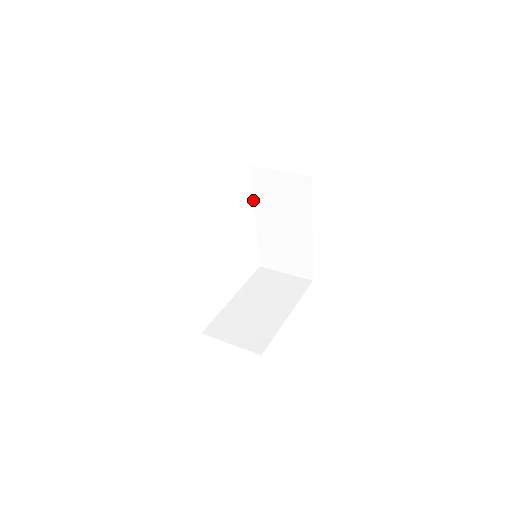
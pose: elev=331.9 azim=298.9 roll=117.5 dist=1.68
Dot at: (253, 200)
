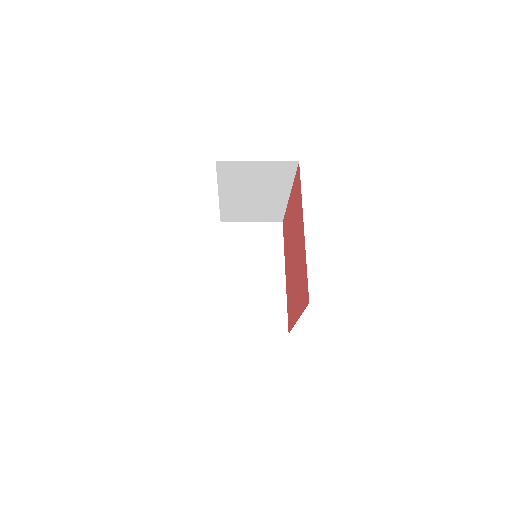
Dot at: occluded
